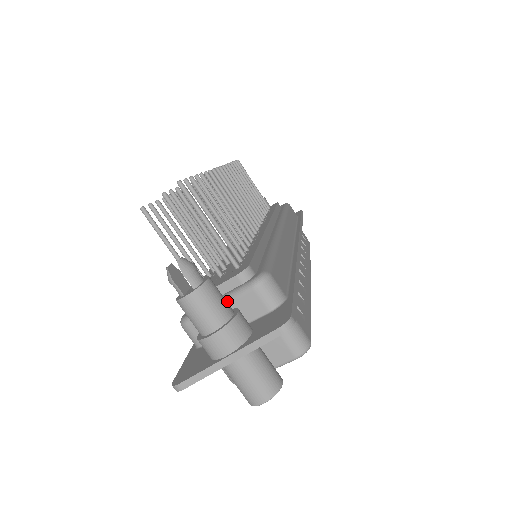
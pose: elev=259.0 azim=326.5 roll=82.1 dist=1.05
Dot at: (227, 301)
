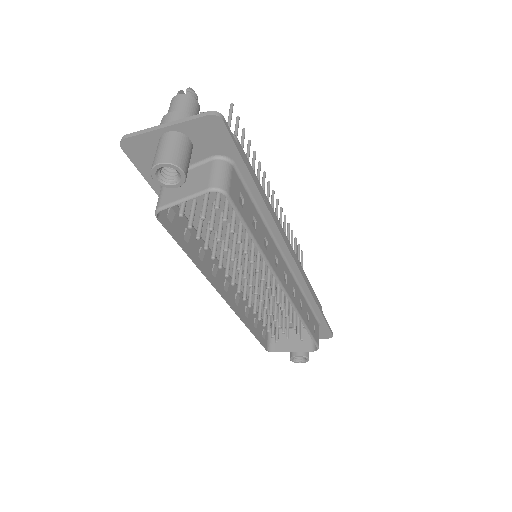
Dot at: occluded
